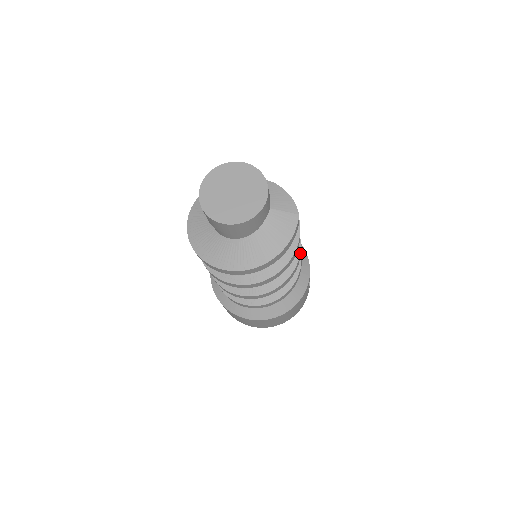
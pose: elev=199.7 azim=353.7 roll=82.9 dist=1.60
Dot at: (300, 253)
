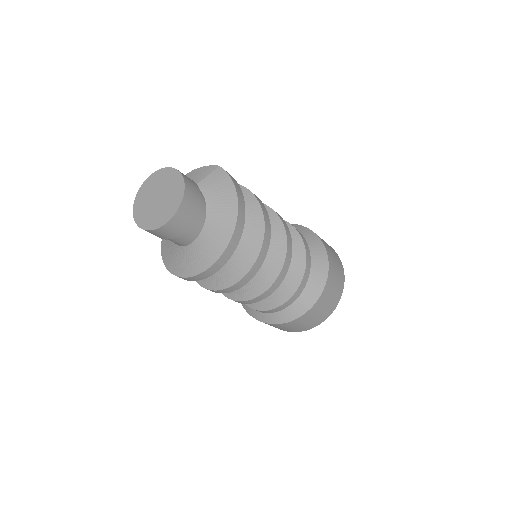
Dot at: (272, 209)
